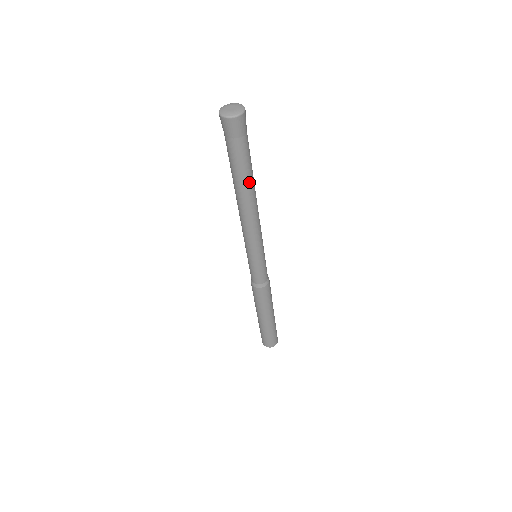
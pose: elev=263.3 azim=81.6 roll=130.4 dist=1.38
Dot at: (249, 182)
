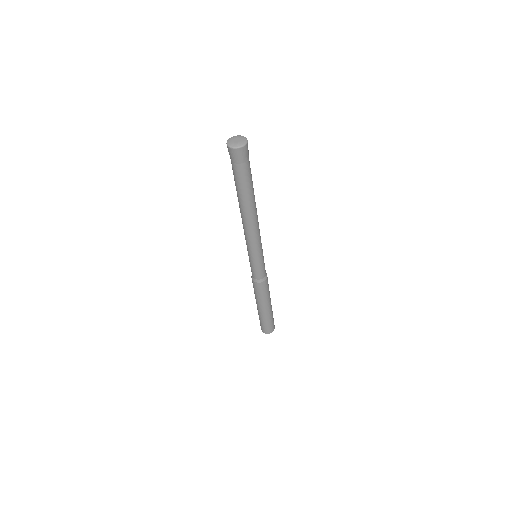
Dot at: occluded
